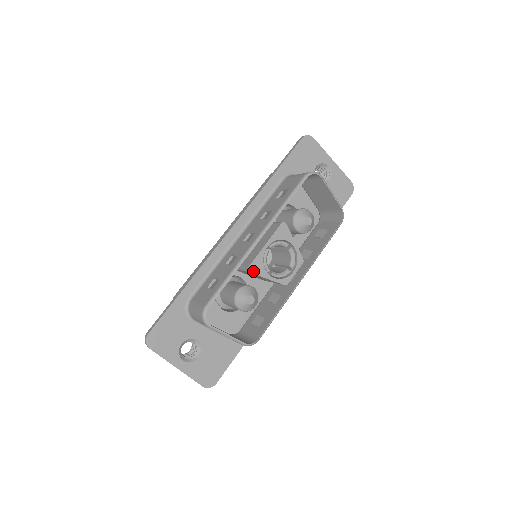
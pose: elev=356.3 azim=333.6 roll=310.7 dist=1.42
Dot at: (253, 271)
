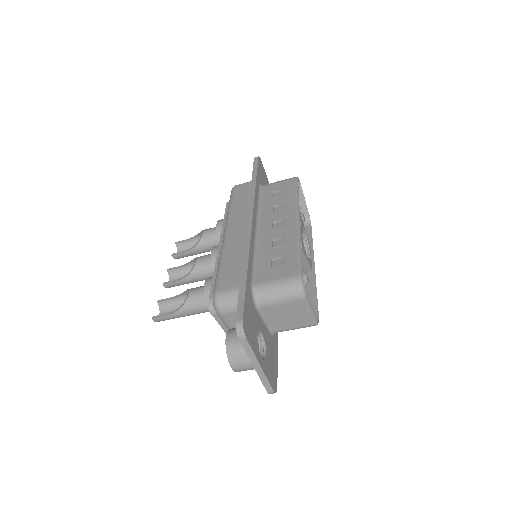
Dot at: (303, 250)
